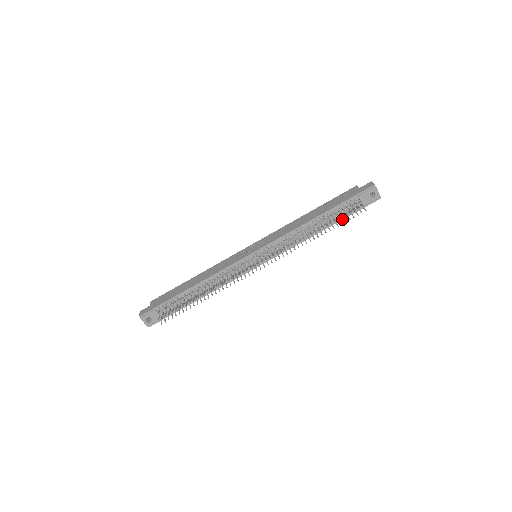
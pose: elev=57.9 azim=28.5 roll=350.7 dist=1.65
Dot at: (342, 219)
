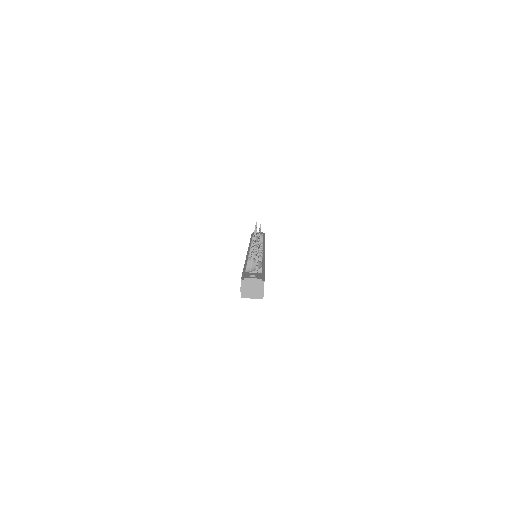
Dot at: occluded
